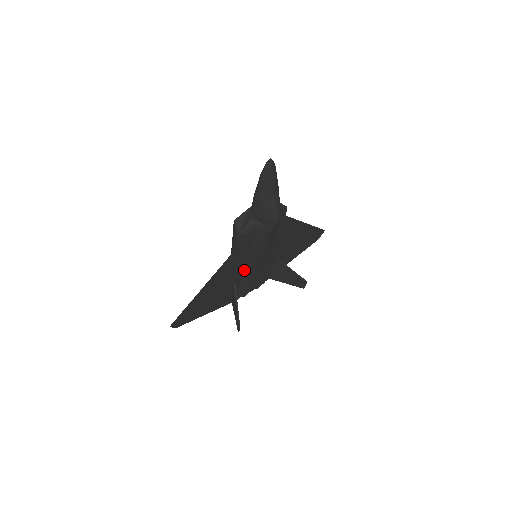
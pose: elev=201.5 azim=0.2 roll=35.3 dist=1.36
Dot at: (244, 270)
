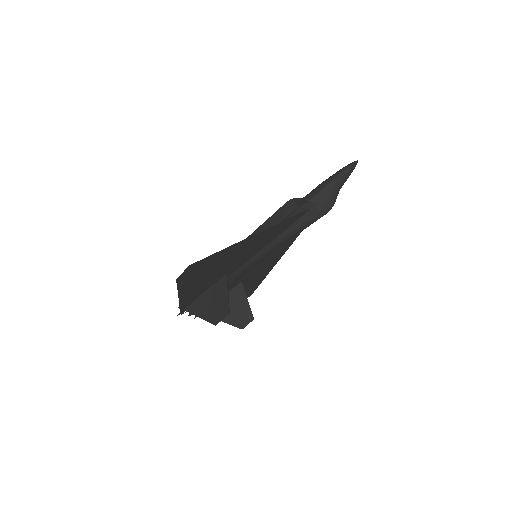
Dot at: (243, 263)
